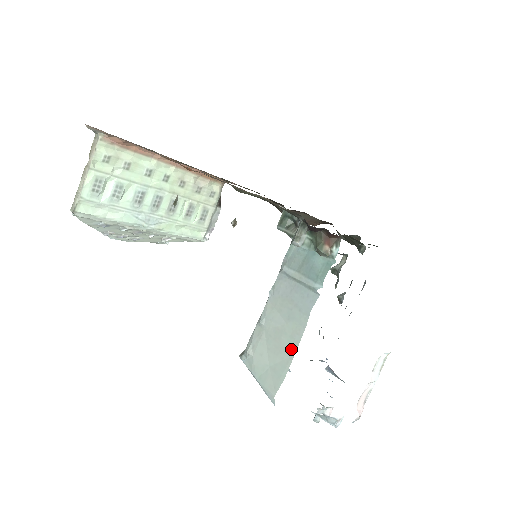
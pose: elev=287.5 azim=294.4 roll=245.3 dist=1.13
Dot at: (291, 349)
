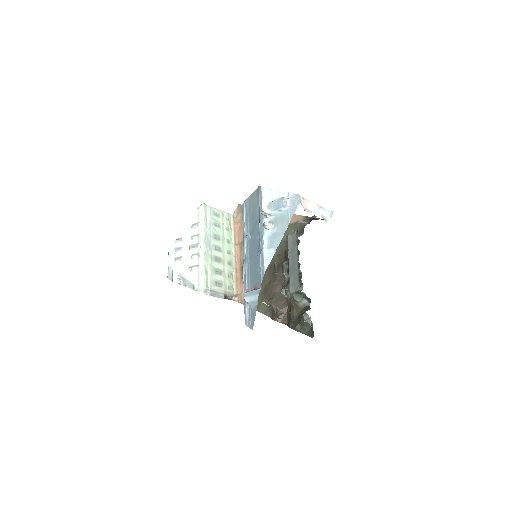
Dot at: occluded
